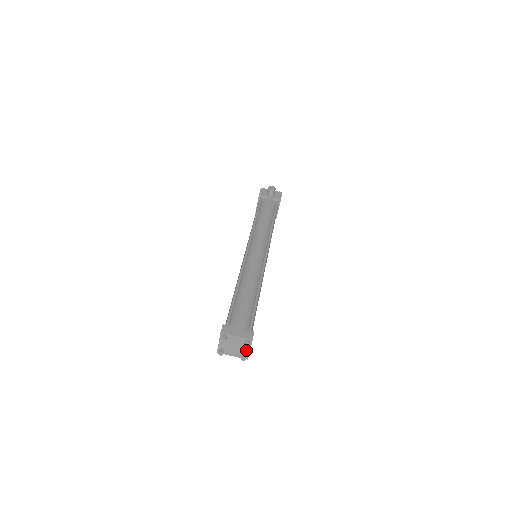
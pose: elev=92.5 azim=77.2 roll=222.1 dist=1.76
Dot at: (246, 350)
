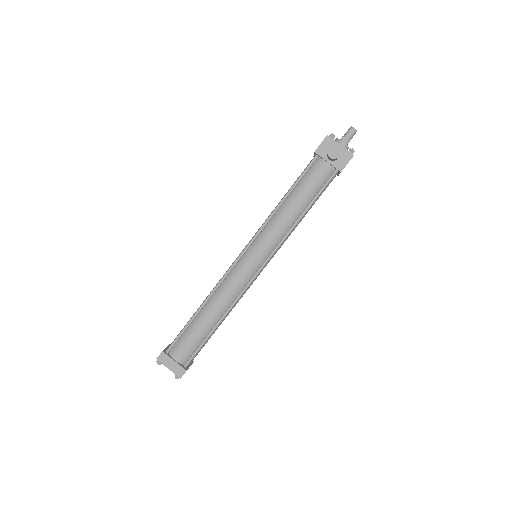
Dot at: occluded
